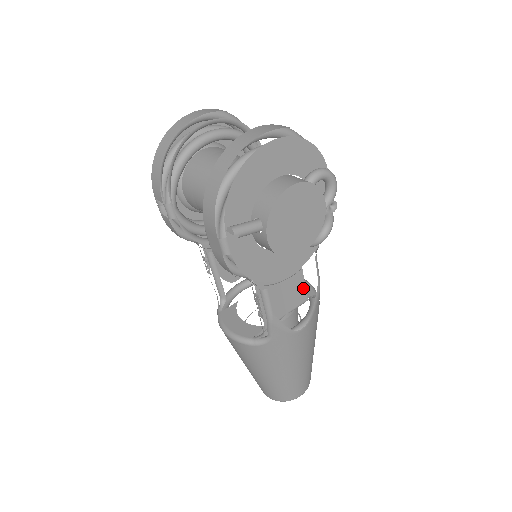
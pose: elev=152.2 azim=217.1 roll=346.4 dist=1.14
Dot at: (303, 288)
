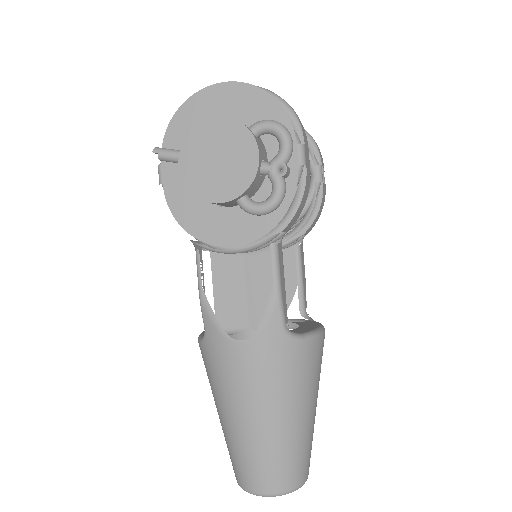
Dot at: occluded
